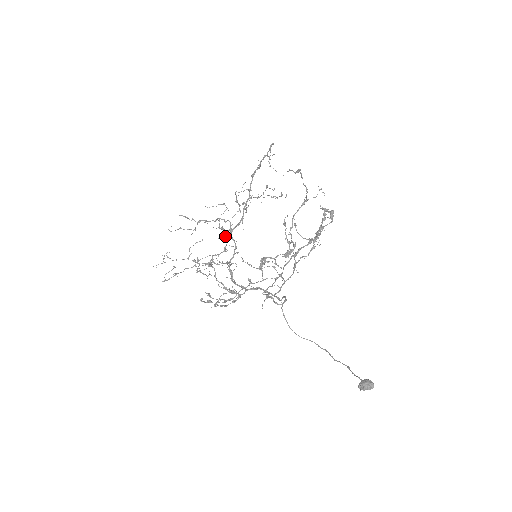
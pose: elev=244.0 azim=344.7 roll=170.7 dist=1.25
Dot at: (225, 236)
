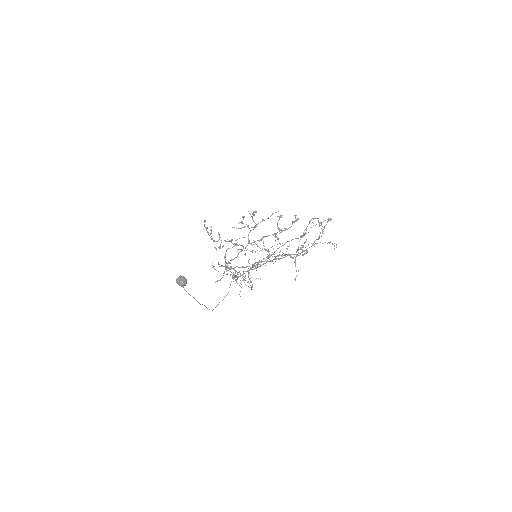
Dot at: occluded
